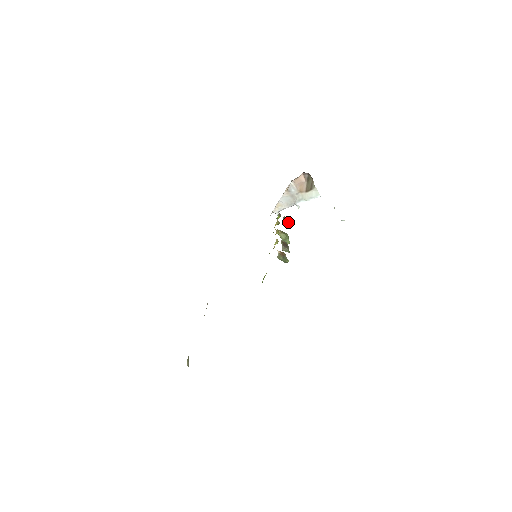
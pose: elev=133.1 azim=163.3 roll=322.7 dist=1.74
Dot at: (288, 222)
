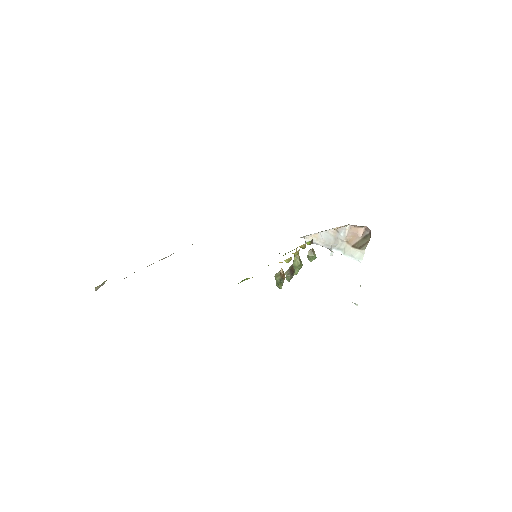
Dot at: (311, 256)
